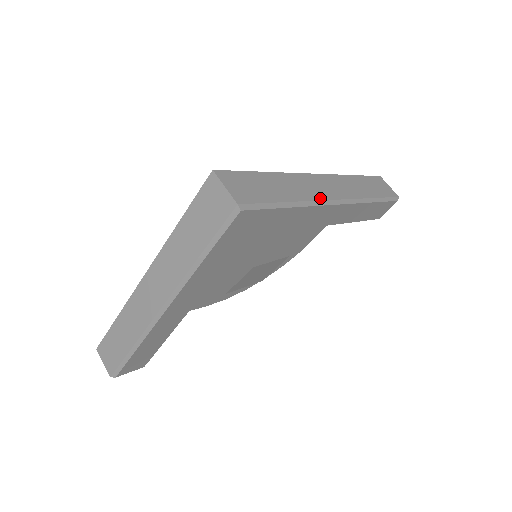
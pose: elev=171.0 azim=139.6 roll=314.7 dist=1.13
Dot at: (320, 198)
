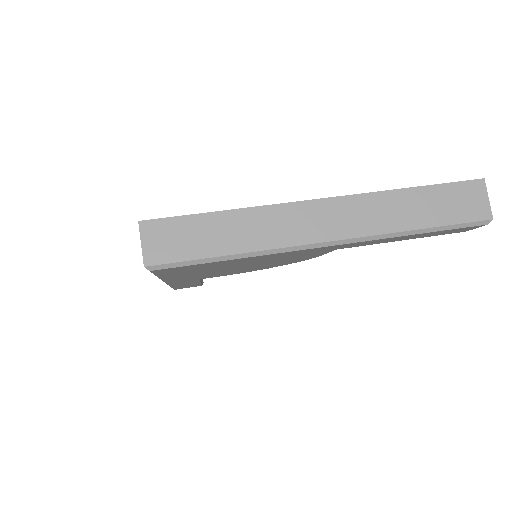
Dot at: (290, 243)
